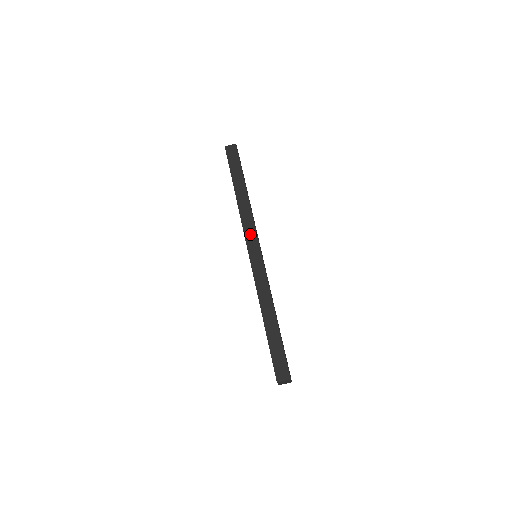
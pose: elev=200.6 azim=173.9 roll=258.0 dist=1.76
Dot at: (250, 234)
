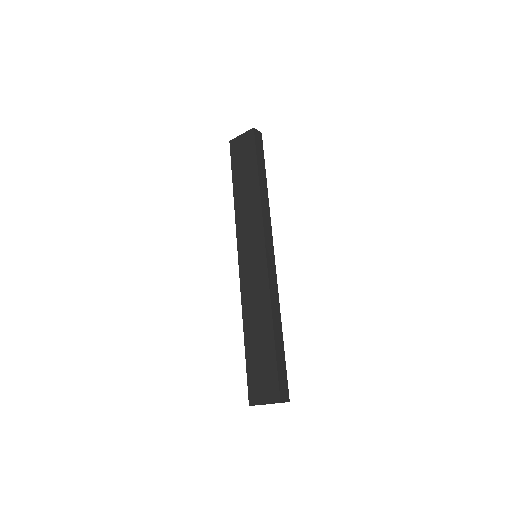
Dot at: (268, 232)
